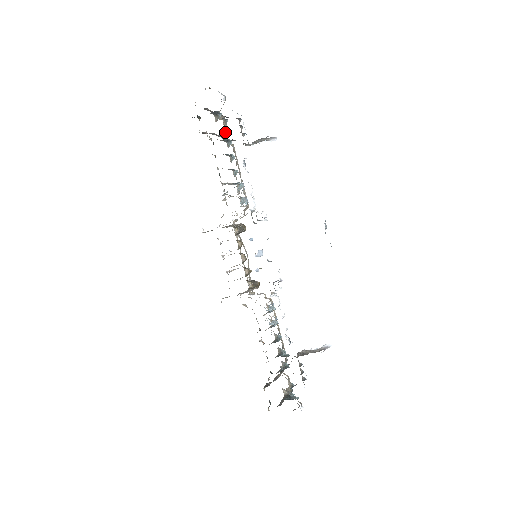
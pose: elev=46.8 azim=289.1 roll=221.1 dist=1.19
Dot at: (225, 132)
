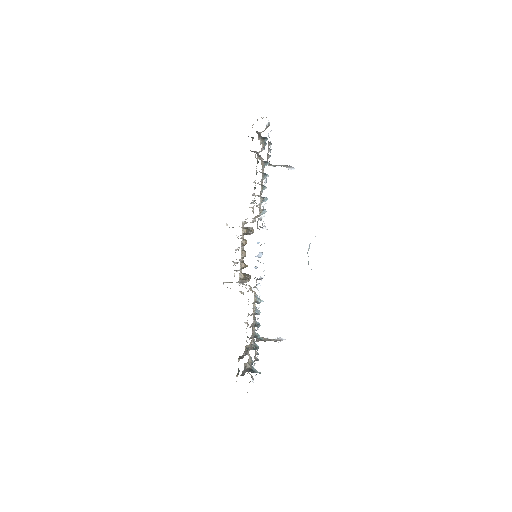
Dot at: (259, 151)
